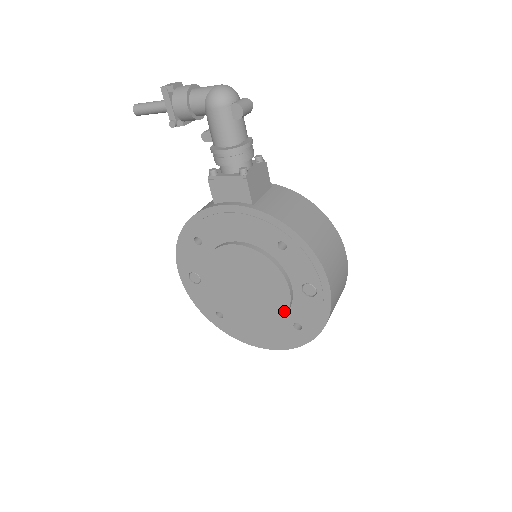
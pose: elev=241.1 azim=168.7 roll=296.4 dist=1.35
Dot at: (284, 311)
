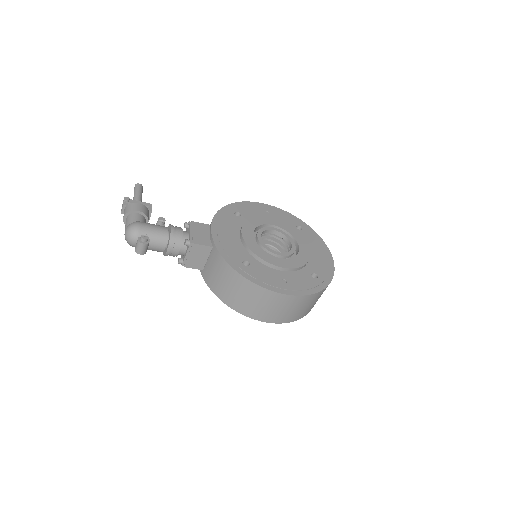
Dot at: occluded
